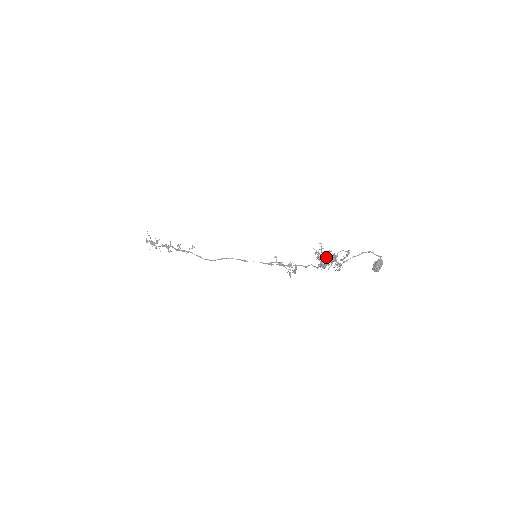
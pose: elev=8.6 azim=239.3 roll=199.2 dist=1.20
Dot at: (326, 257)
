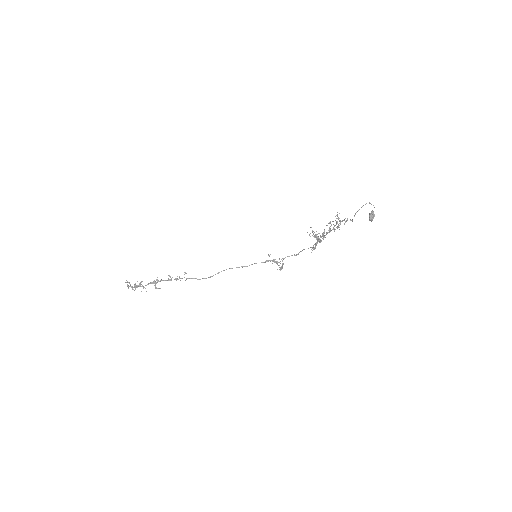
Dot at: (318, 236)
